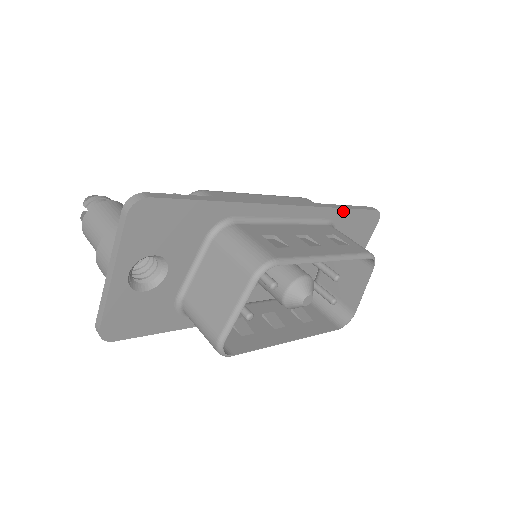
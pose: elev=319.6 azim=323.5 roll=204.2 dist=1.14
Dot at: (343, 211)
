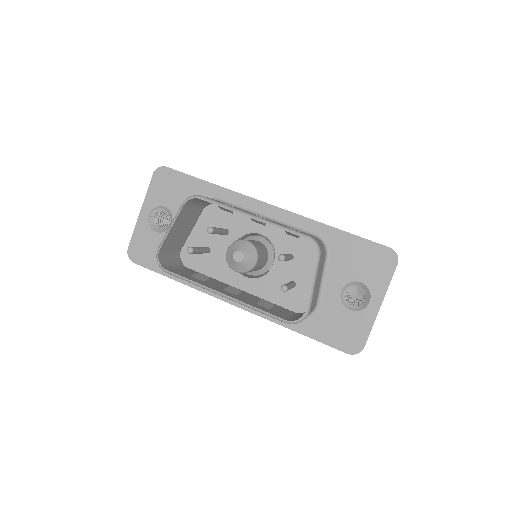
Dot at: (336, 231)
